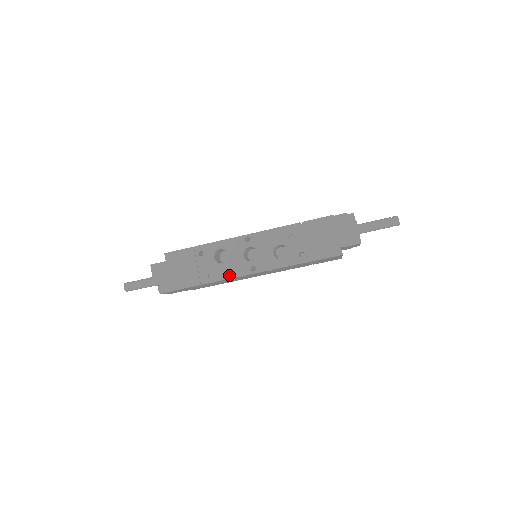
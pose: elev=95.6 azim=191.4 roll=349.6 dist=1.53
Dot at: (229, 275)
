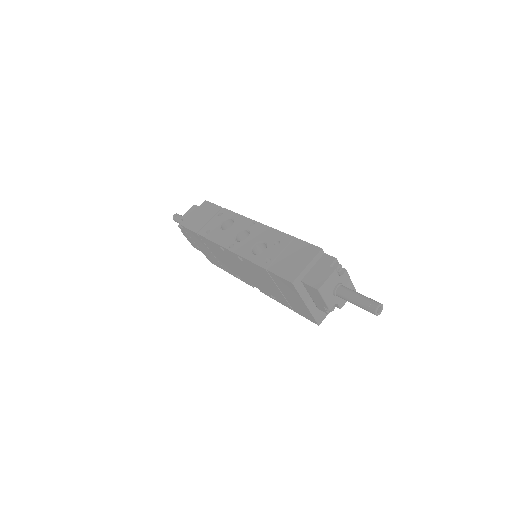
Dot at: (216, 239)
